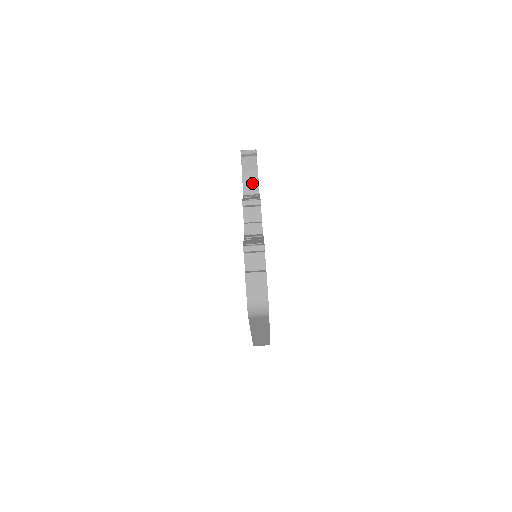
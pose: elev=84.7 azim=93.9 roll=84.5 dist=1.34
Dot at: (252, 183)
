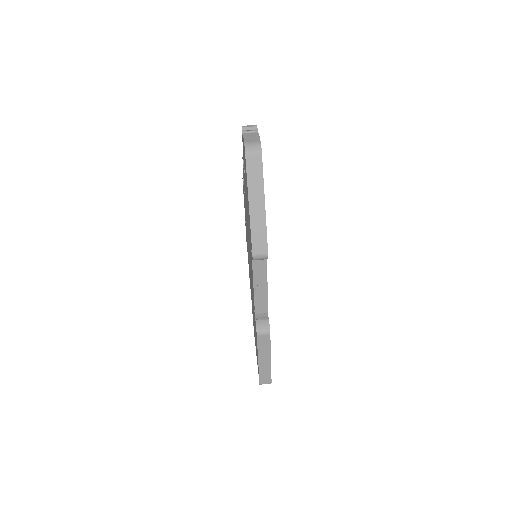
Dot at: occluded
